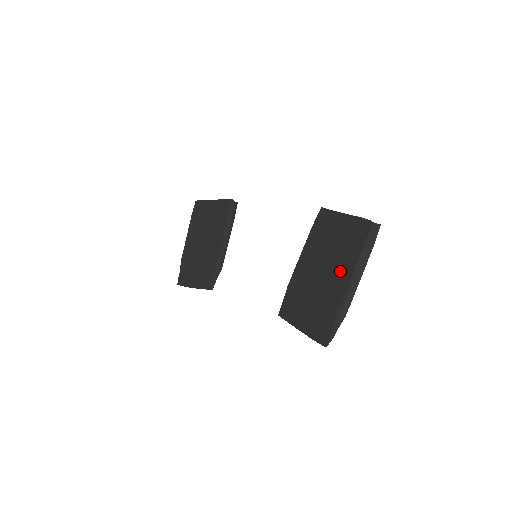
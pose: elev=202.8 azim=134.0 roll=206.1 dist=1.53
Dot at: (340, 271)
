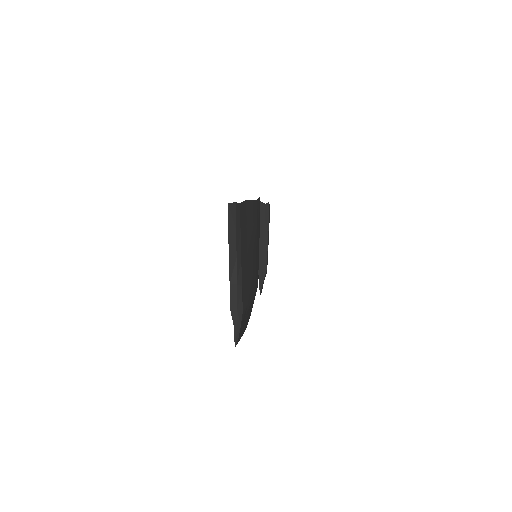
Dot at: occluded
